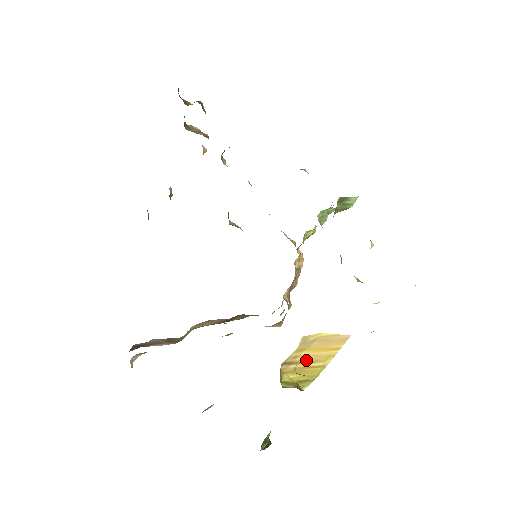
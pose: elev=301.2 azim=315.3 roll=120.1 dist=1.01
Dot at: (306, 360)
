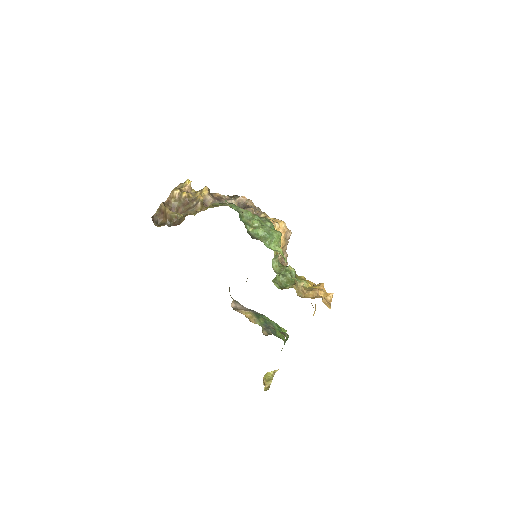
Dot at: occluded
